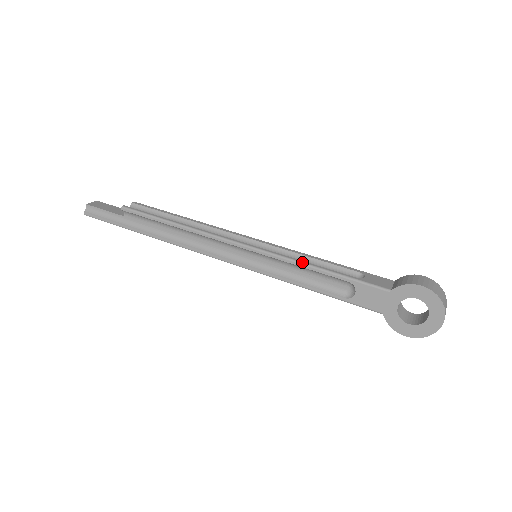
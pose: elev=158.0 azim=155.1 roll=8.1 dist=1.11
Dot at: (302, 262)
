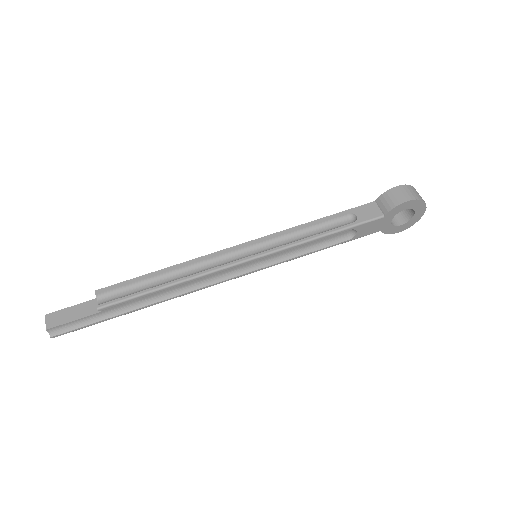
Dot at: (306, 240)
